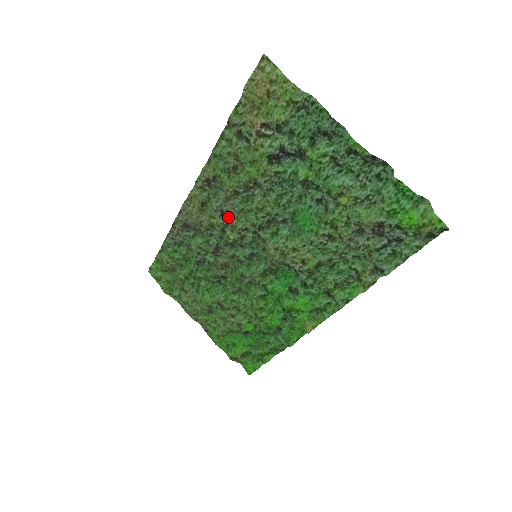
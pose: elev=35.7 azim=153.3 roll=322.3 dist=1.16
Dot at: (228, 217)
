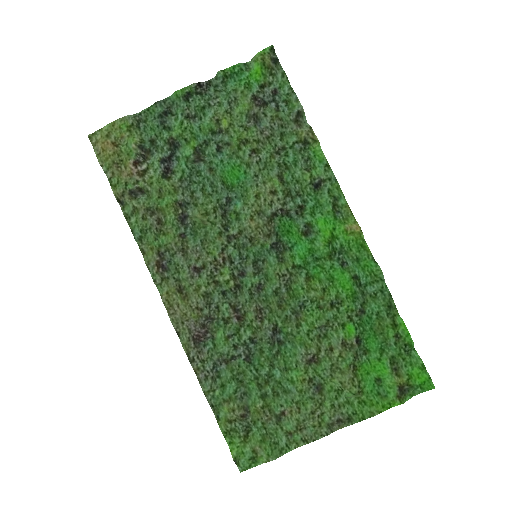
Dot at: (203, 265)
